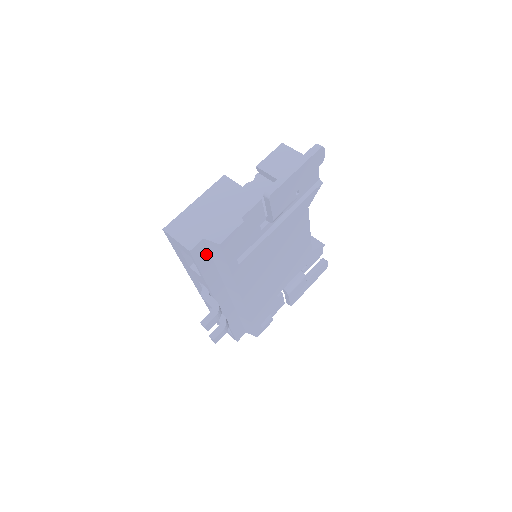
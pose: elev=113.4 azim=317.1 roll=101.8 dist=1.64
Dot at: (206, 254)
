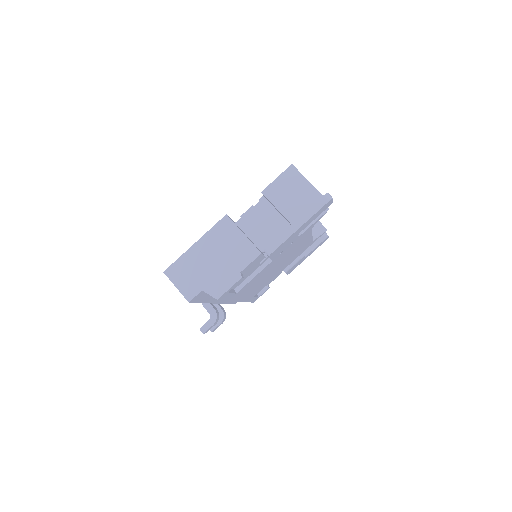
Dot at: (205, 293)
